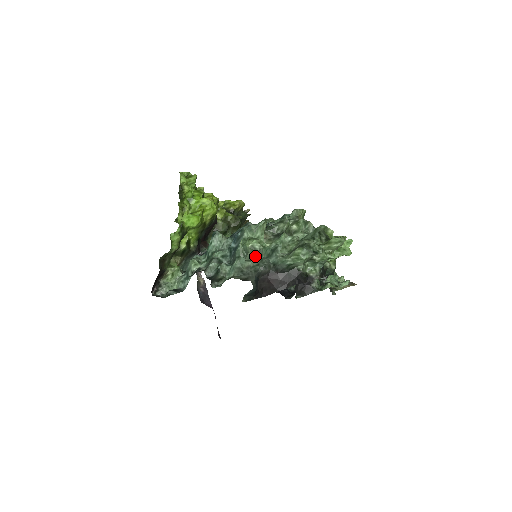
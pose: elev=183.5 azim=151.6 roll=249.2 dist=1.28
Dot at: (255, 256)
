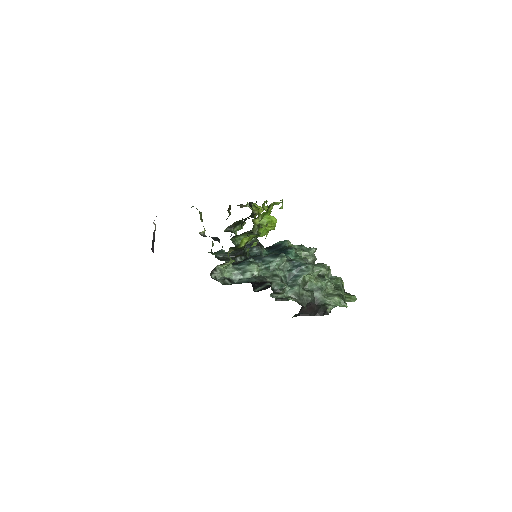
Dot at: (303, 285)
